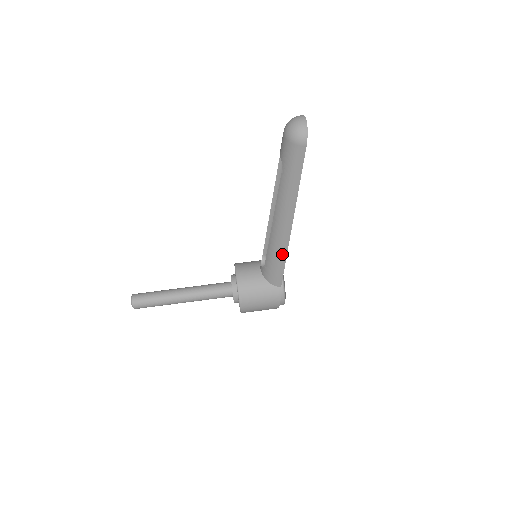
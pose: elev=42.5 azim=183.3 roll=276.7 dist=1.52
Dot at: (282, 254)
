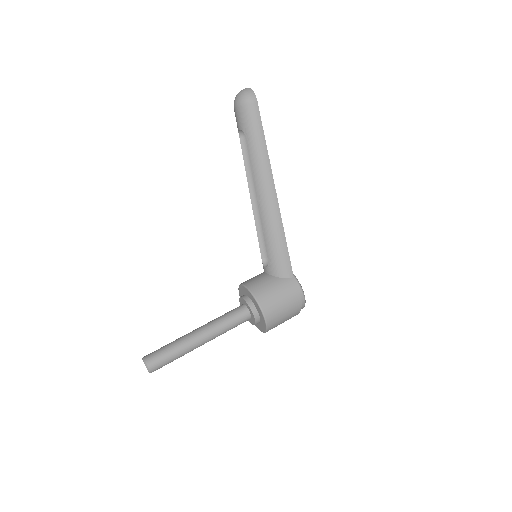
Dot at: (279, 232)
